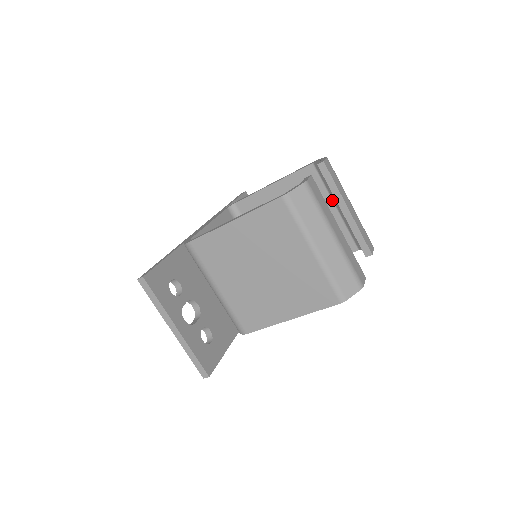
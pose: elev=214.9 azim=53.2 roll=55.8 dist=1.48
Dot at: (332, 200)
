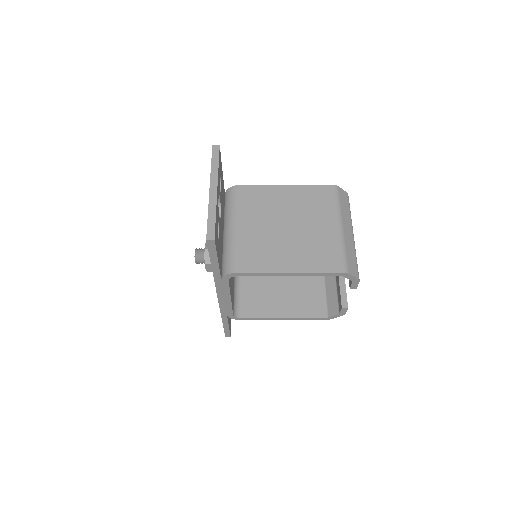
Dot at: occluded
